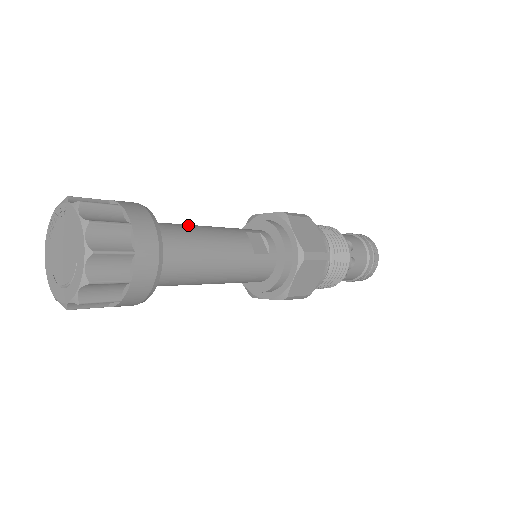
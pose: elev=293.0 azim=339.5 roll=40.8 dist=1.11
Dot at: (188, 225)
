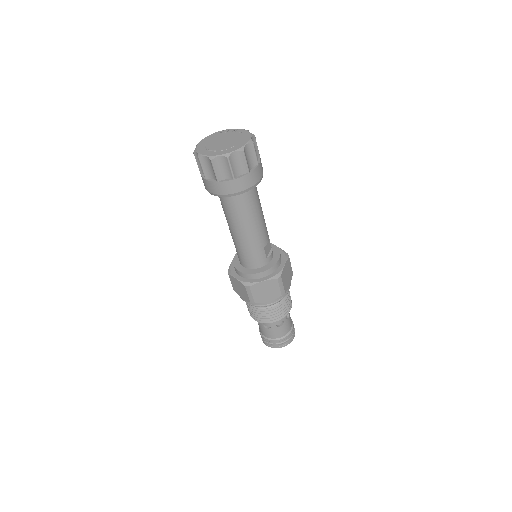
Dot at: occluded
